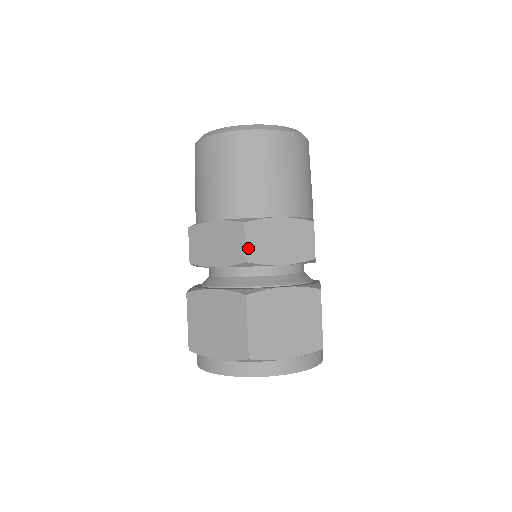
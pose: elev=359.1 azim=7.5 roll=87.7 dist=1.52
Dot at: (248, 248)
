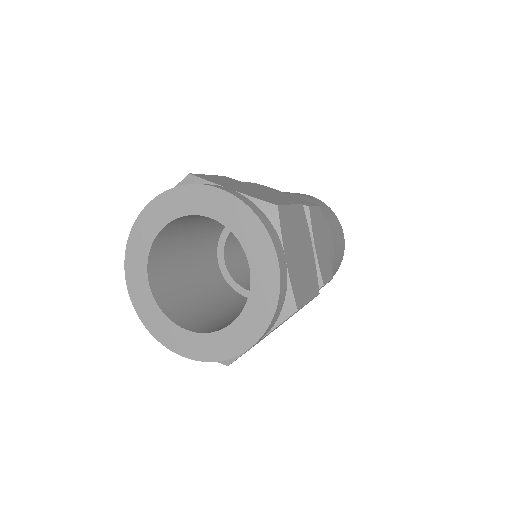
Dot at: (314, 209)
